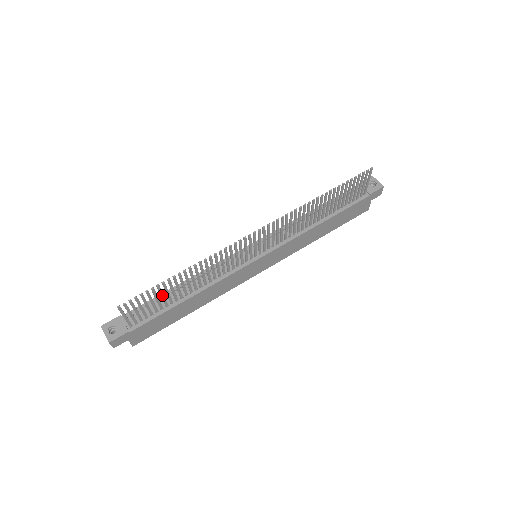
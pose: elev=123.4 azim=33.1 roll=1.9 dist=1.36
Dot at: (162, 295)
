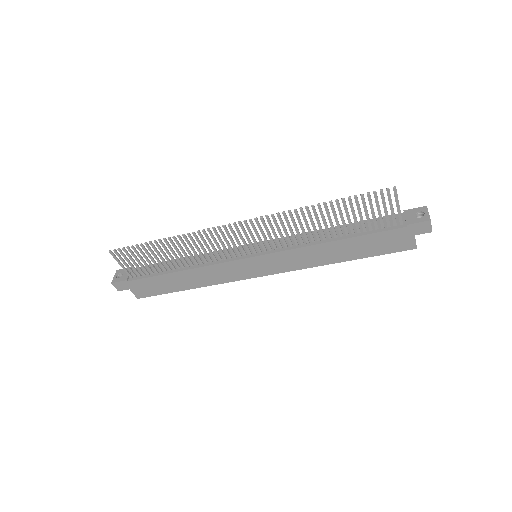
Dot at: (150, 257)
